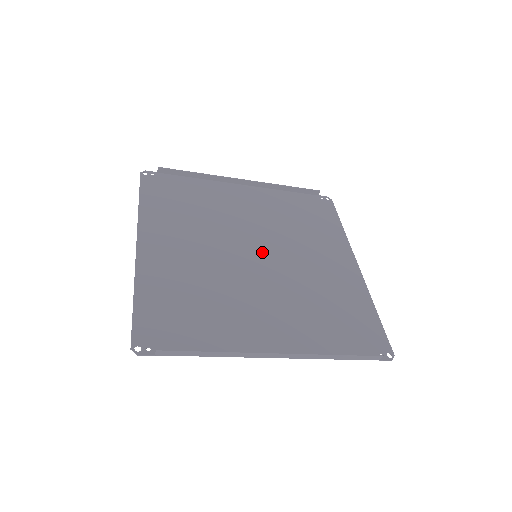
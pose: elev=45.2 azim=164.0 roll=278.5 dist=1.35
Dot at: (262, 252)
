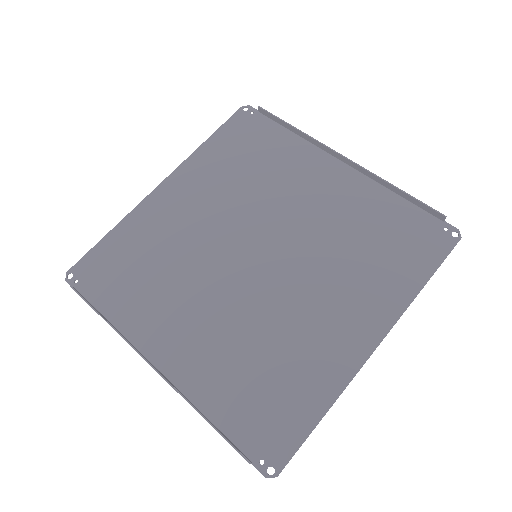
Dot at: (267, 255)
